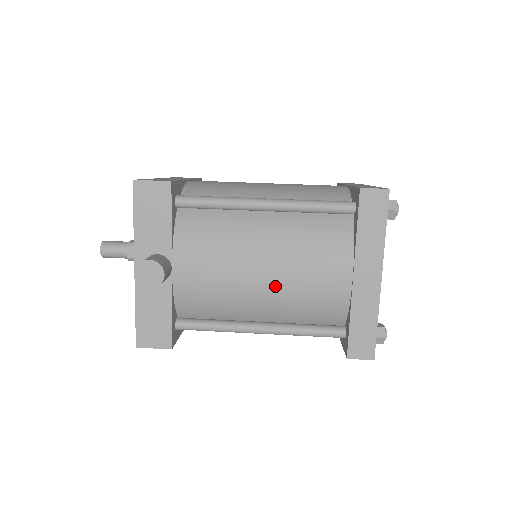
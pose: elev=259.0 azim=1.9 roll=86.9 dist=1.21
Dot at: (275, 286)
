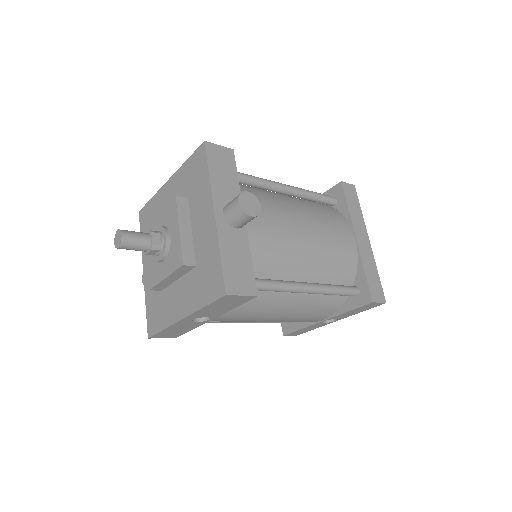
Dot at: (316, 242)
